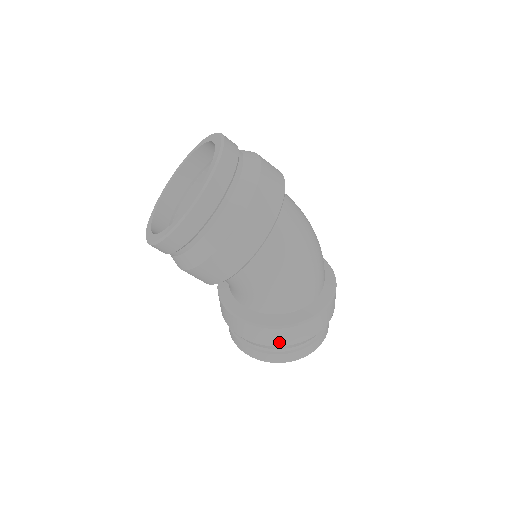
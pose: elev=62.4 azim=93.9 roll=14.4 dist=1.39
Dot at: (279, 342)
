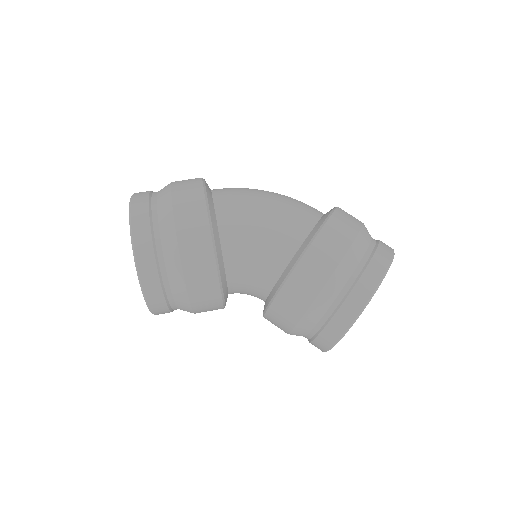
Dot at: (332, 260)
